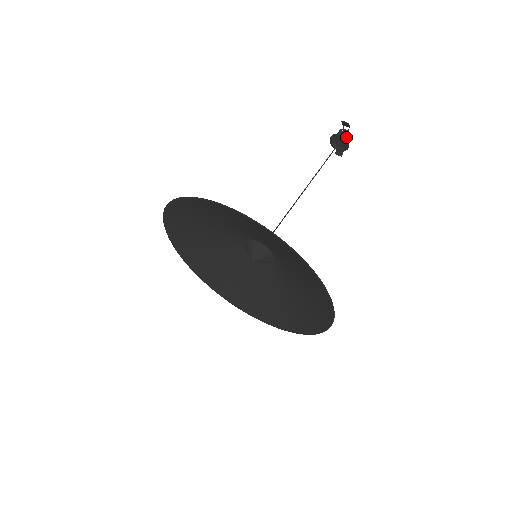
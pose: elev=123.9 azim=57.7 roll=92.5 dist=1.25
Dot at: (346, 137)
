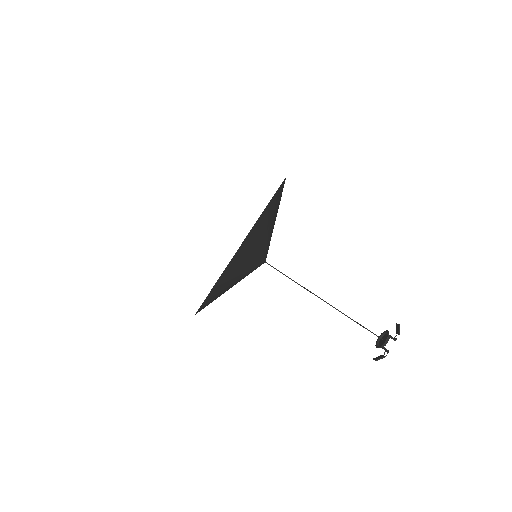
Dot at: (390, 336)
